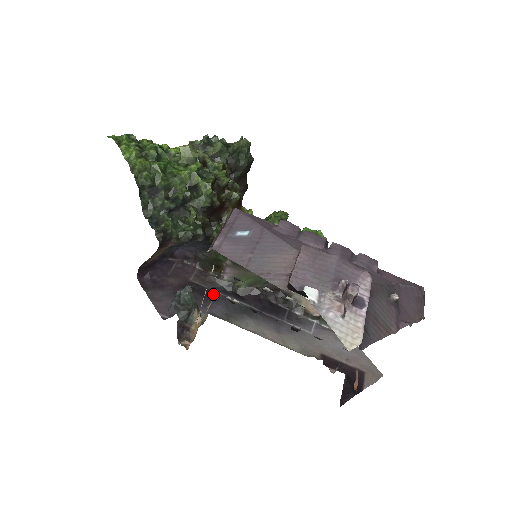
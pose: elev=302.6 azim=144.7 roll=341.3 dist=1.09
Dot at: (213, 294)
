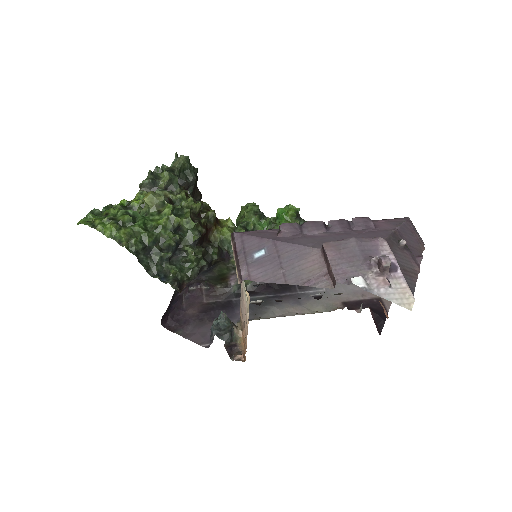
Dot at: (230, 303)
